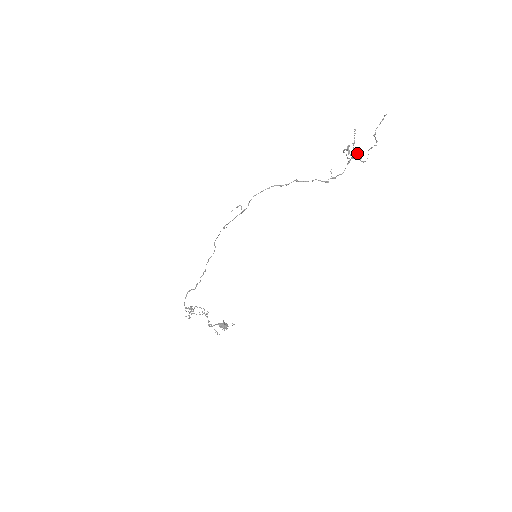
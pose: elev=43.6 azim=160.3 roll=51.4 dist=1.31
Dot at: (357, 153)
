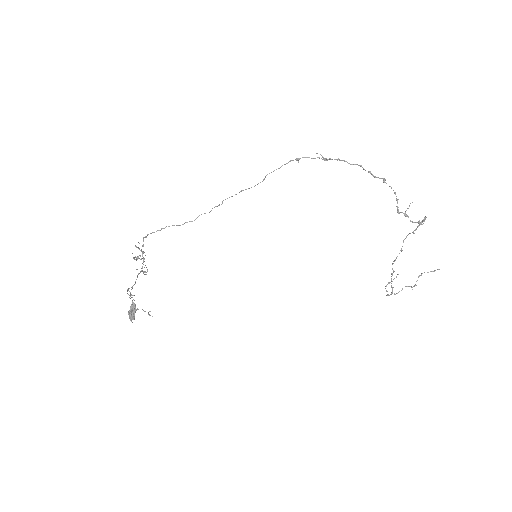
Dot at: (387, 291)
